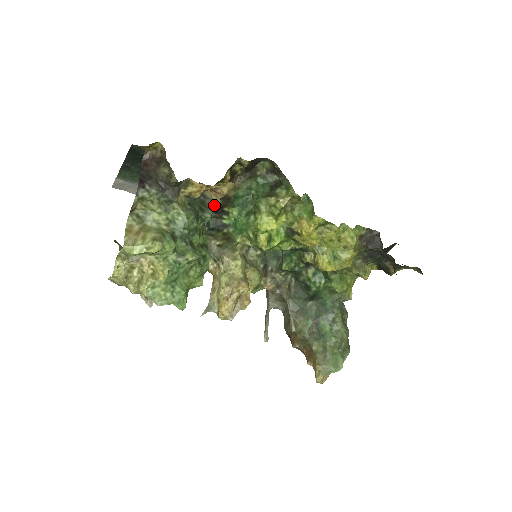
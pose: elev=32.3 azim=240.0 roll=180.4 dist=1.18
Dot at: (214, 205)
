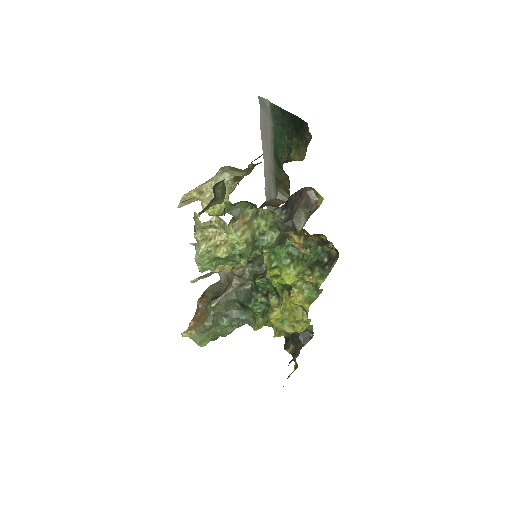
Dot at: occluded
